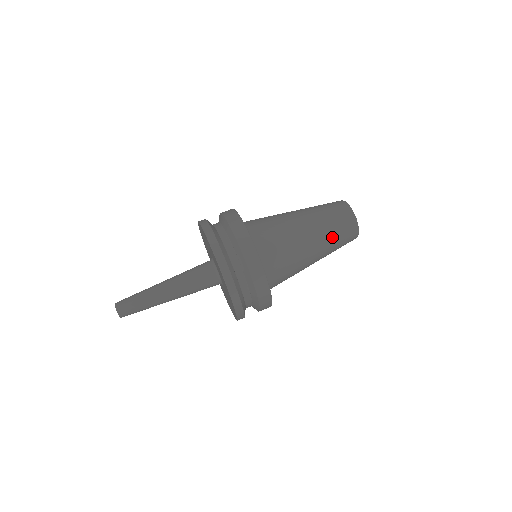
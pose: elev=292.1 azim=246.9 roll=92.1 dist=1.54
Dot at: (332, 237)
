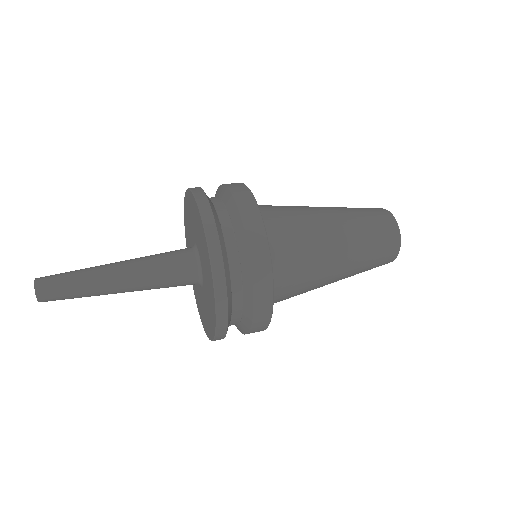
Dot at: (359, 220)
